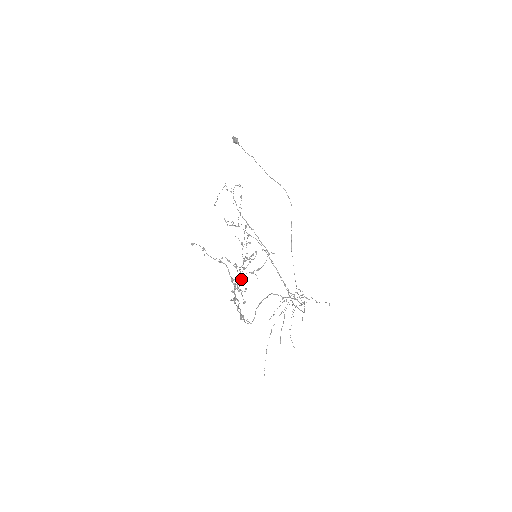
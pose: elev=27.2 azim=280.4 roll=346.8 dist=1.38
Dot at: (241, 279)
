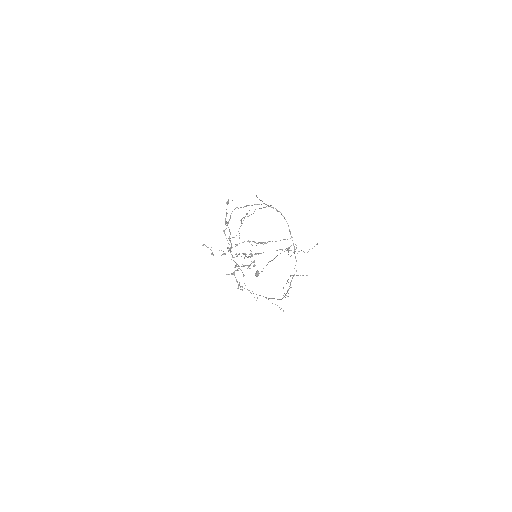
Dot at: occluded
